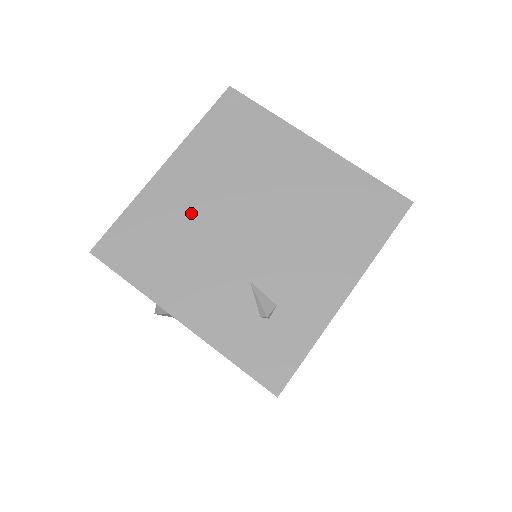
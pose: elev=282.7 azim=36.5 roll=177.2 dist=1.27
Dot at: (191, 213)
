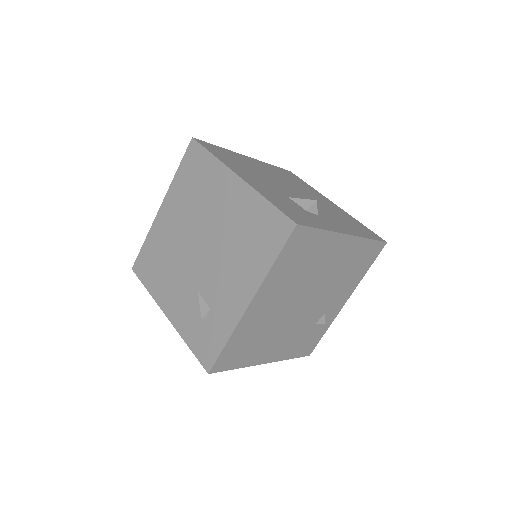
Dot at: (172, 241)
